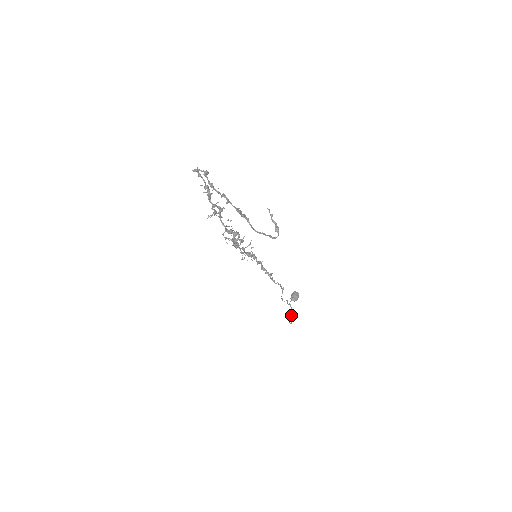
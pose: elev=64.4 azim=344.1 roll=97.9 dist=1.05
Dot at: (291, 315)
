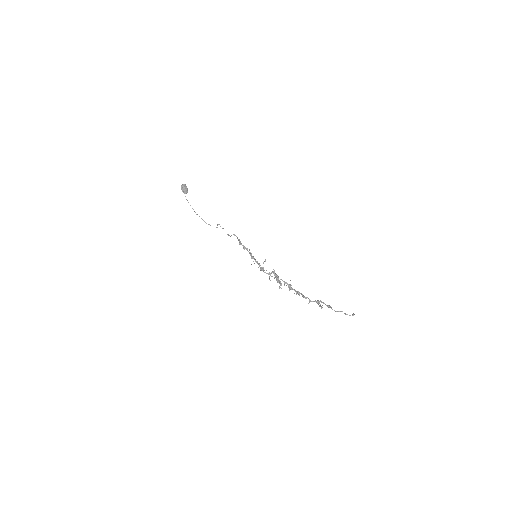
Dot at: occluded
